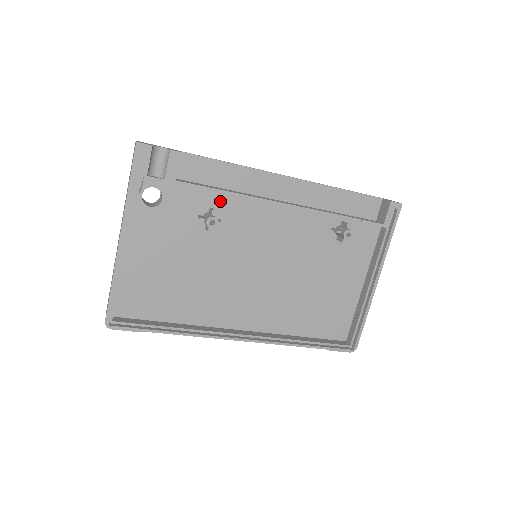
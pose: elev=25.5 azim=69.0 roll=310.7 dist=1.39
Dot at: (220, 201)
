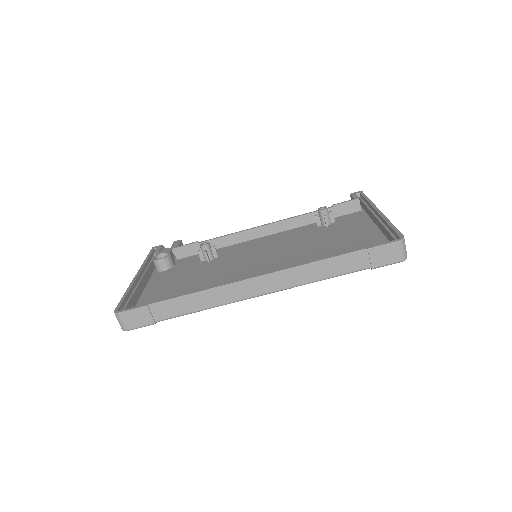
Dot at: (217, 252)
